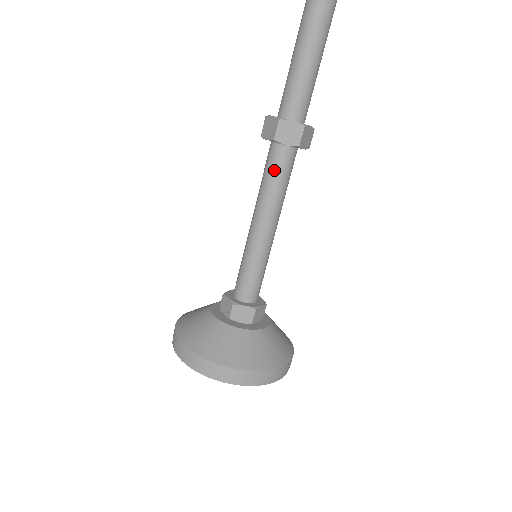
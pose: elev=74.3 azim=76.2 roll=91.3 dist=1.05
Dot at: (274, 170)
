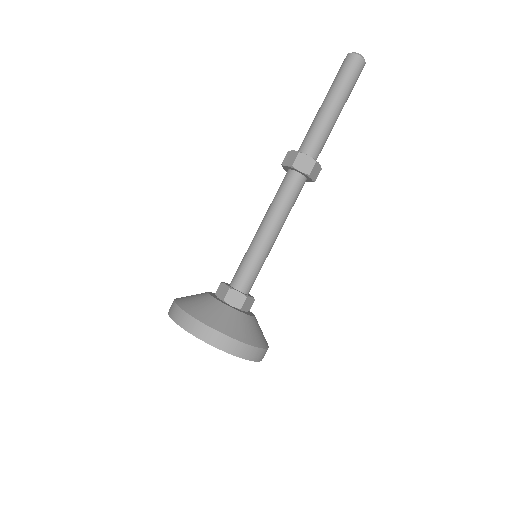
Dot at: (287, 189)
